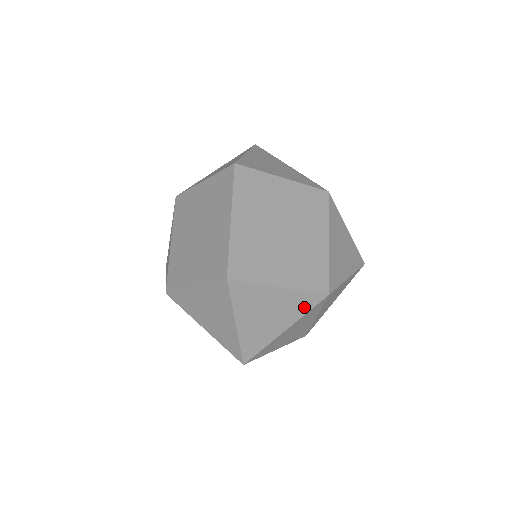
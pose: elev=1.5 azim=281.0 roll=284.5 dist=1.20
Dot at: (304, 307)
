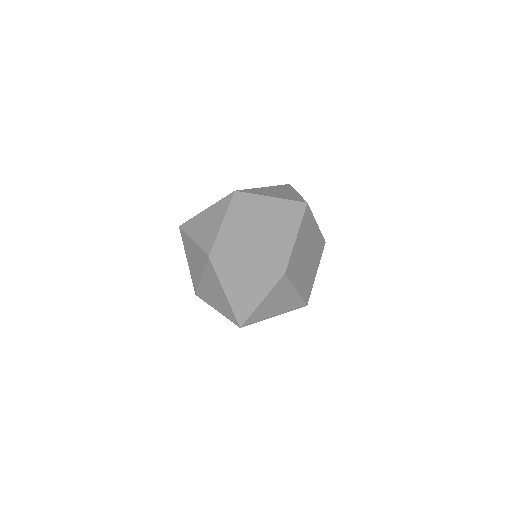
Dot at: (293, 307)
